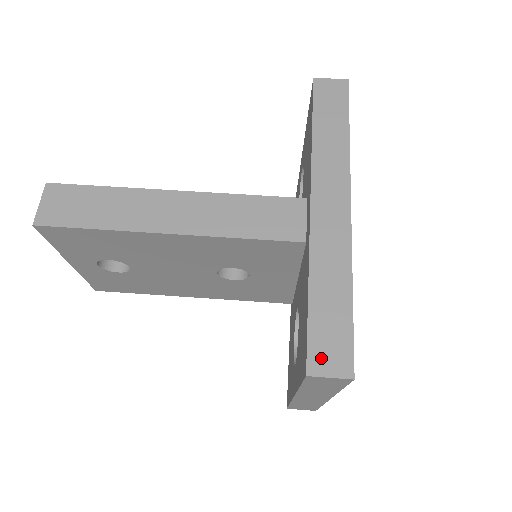
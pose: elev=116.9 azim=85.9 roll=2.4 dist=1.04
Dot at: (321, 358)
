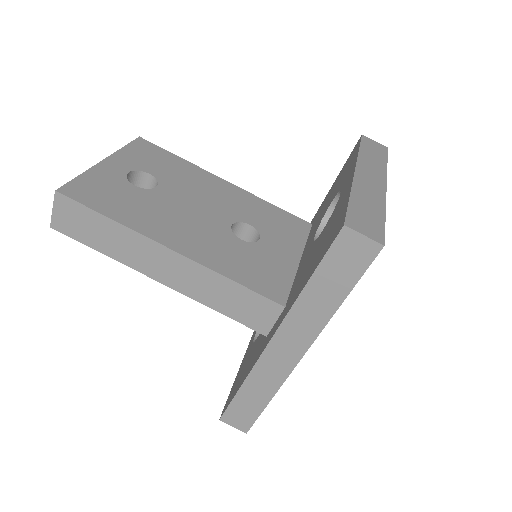
Dot at: (232, 418)
